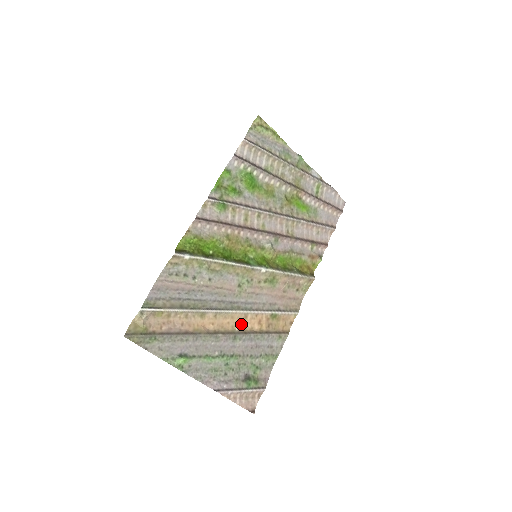
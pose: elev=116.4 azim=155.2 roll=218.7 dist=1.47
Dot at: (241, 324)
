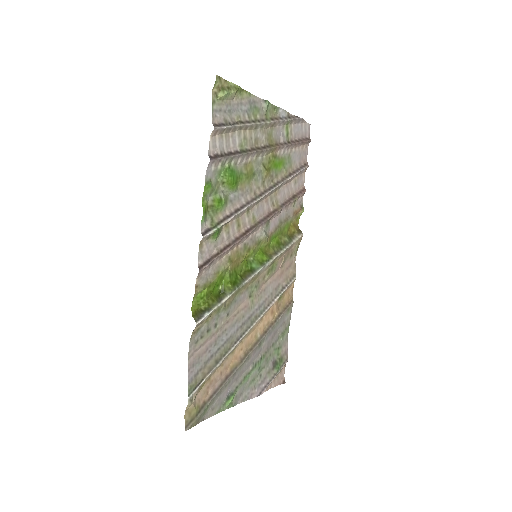
Dot at: (260, 328)
